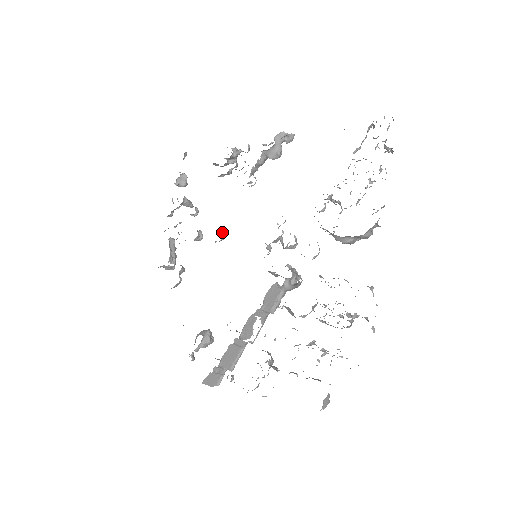
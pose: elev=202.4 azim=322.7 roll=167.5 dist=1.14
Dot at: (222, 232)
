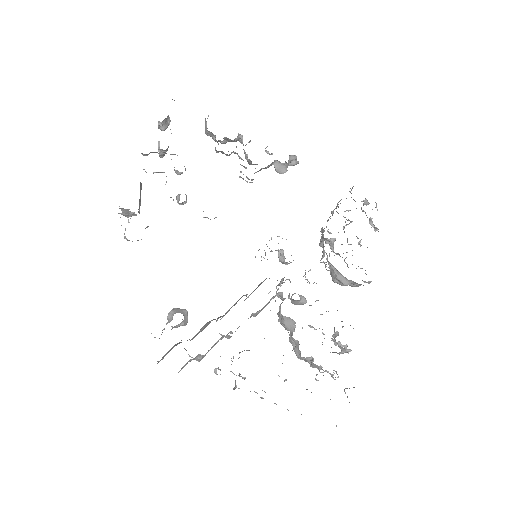
Dot at: occluded
